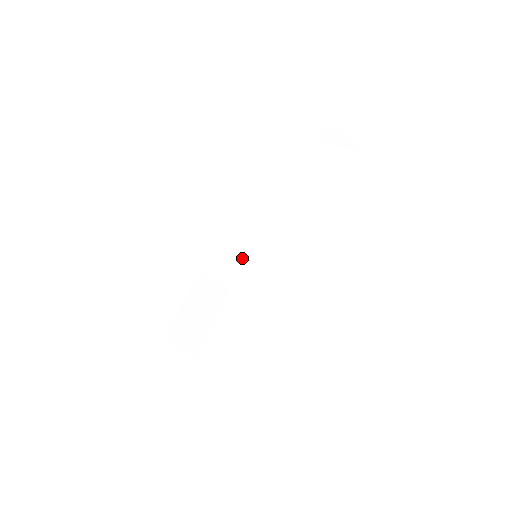
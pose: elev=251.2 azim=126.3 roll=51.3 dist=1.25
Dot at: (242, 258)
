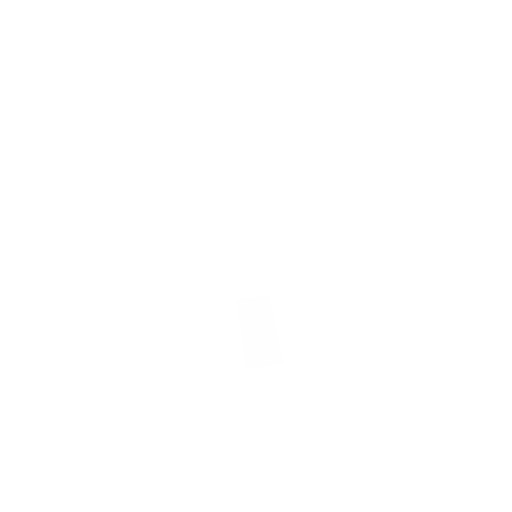
Dot at: (255, 266)
